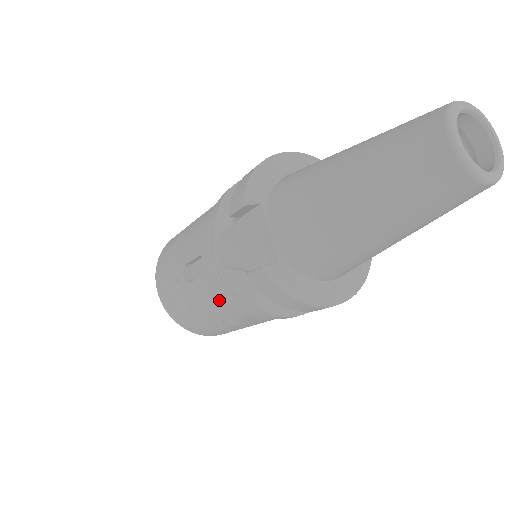
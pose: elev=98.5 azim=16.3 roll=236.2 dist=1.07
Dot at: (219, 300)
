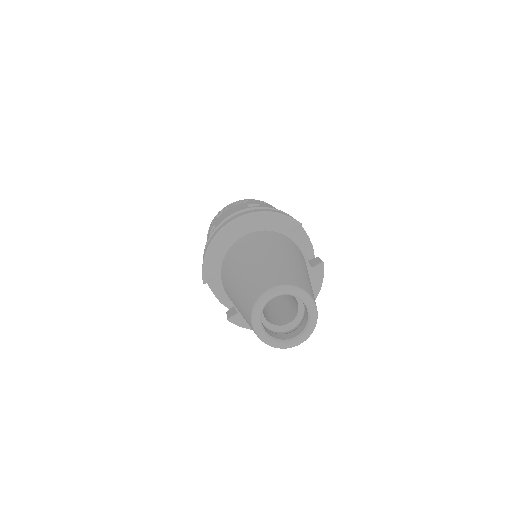
Dot at: occluded
